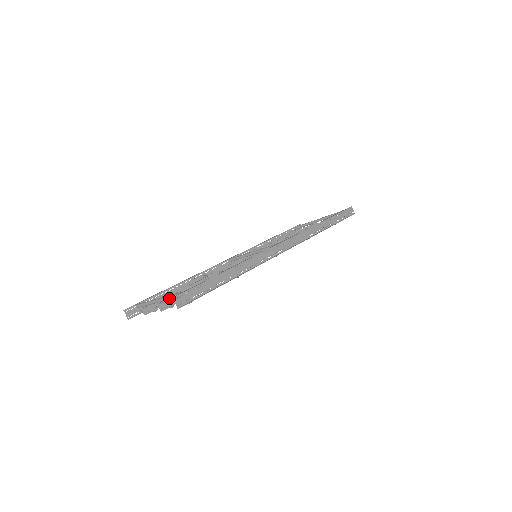
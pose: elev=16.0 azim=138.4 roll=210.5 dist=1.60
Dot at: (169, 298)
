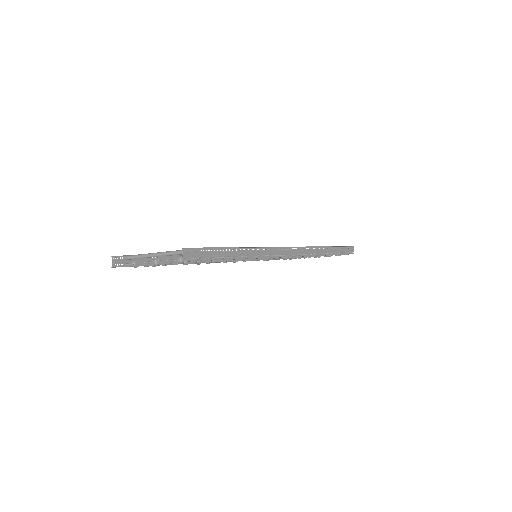
Dot at: (171, 253)
